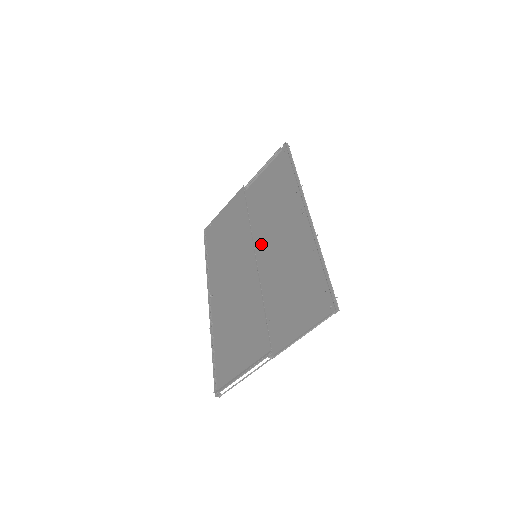
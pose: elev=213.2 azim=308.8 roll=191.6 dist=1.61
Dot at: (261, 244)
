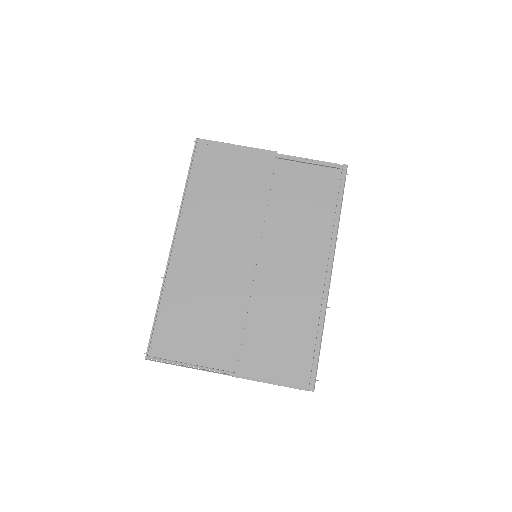
Dot at: (267, 248)
